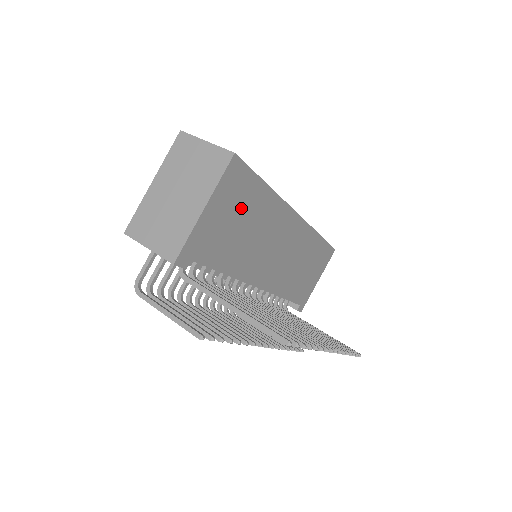
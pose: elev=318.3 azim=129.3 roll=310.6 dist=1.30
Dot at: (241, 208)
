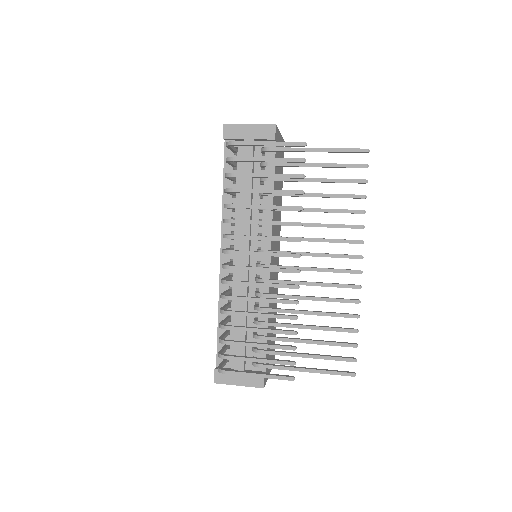
Dot at: (280, 173)
